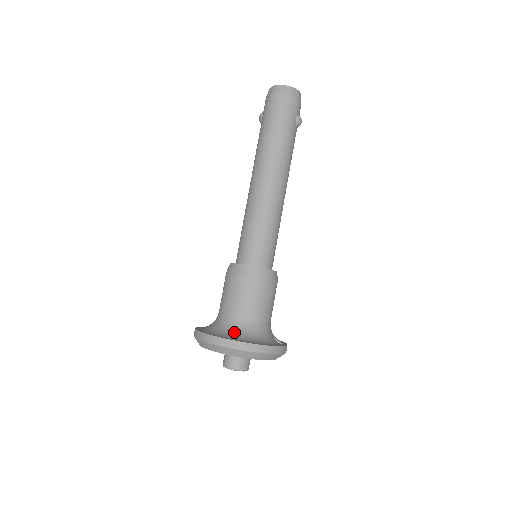
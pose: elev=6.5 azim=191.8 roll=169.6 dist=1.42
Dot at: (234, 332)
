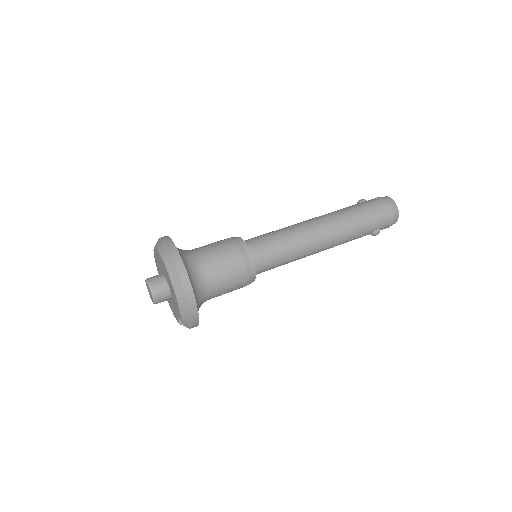
Dot at: (191, 272)
